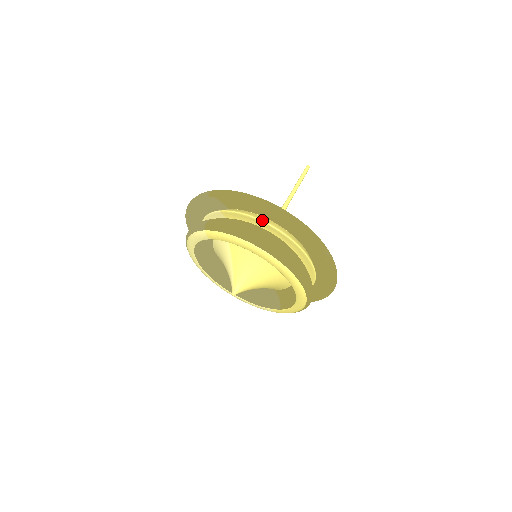
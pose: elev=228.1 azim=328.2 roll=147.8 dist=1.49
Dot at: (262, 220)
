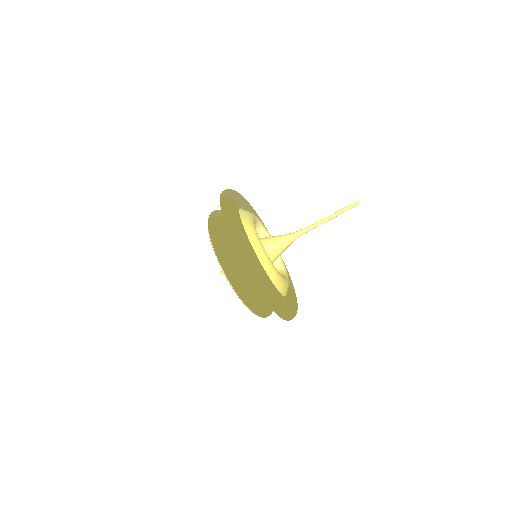
Dot at: occluded
